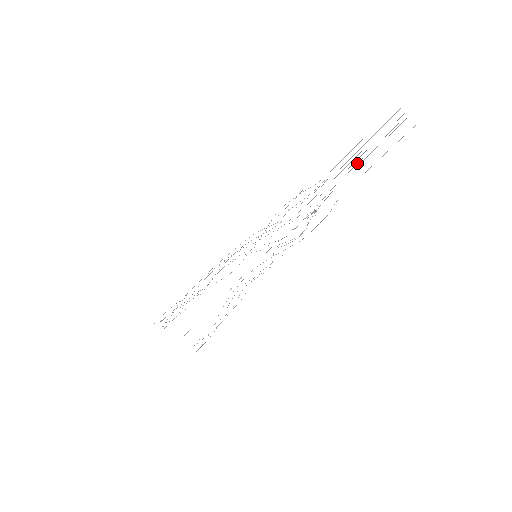
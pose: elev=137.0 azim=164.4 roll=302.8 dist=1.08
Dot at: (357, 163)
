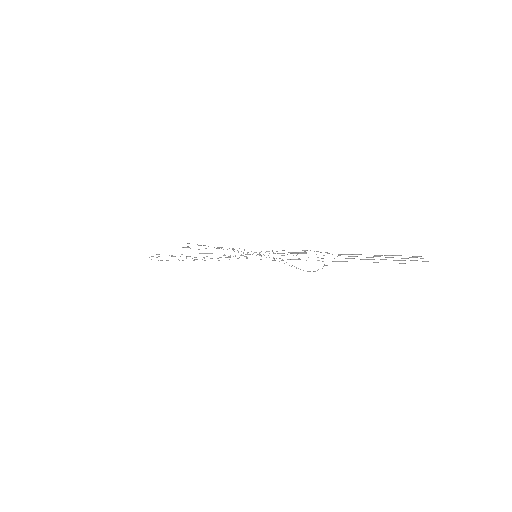
Dot at: occluded
